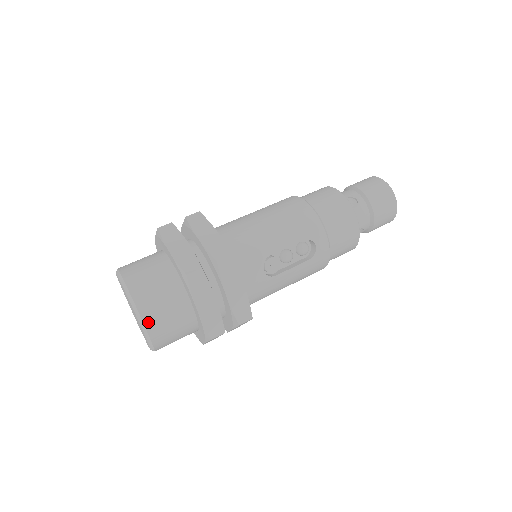
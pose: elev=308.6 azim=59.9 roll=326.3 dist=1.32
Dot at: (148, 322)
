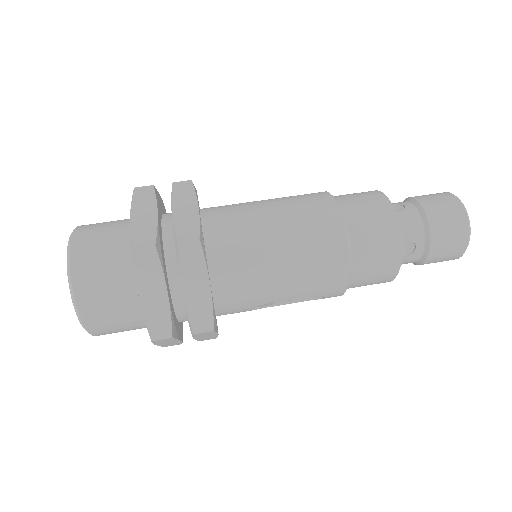
Dot at: (98, 335)
